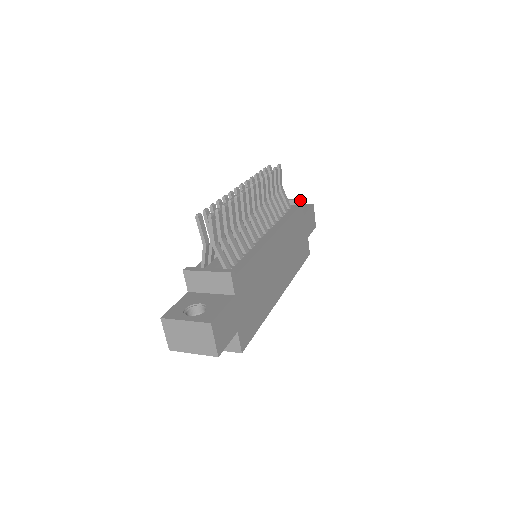
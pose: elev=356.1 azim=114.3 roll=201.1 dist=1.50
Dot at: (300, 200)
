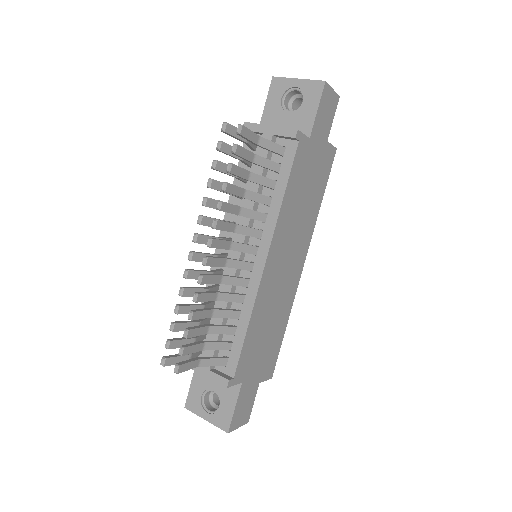
Dot at: (295, 137)
